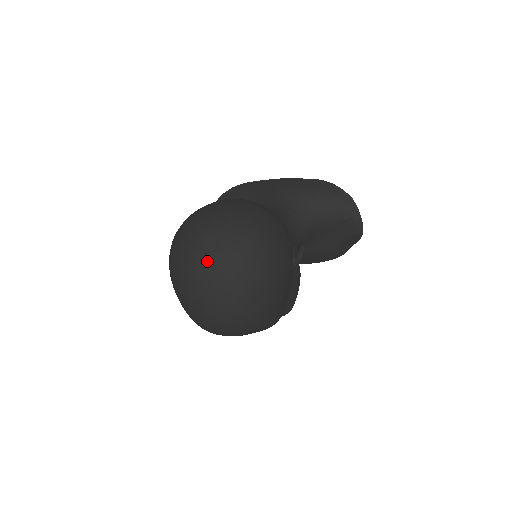
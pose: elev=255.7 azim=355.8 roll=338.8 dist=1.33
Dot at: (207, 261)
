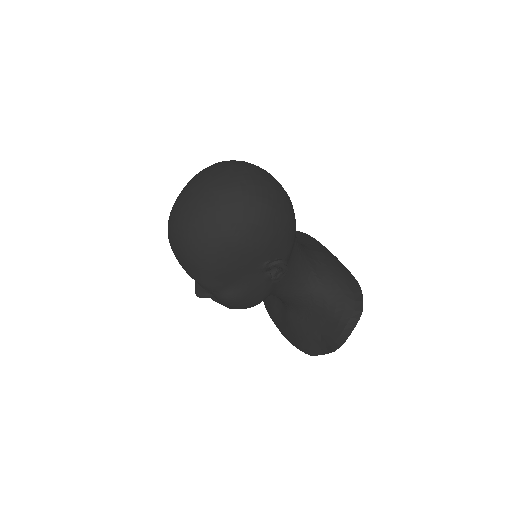
Dot at: (219, 177)
